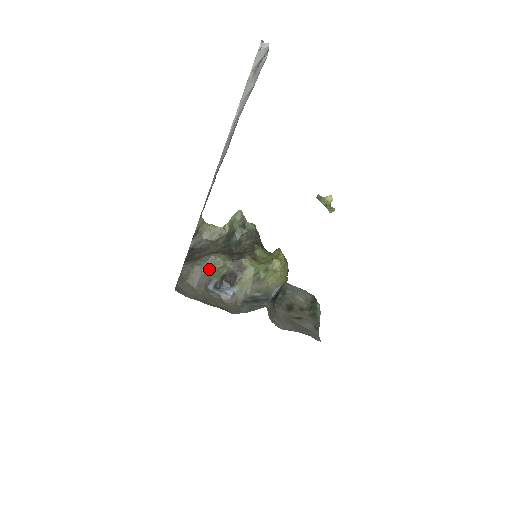
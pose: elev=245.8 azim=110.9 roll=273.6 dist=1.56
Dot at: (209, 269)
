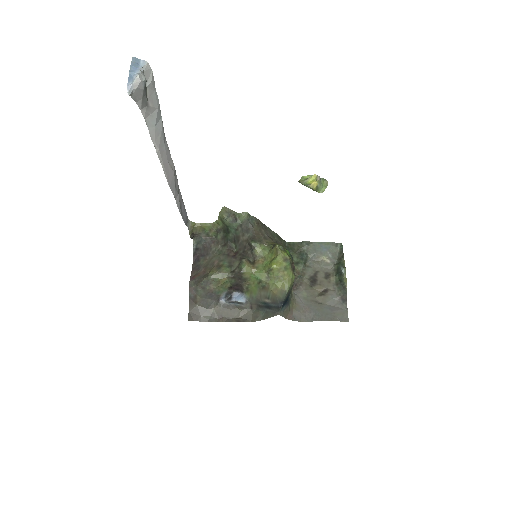
Dot at: (212, 290)
